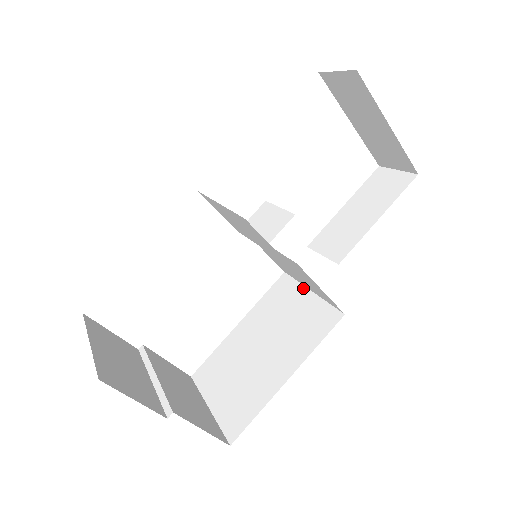
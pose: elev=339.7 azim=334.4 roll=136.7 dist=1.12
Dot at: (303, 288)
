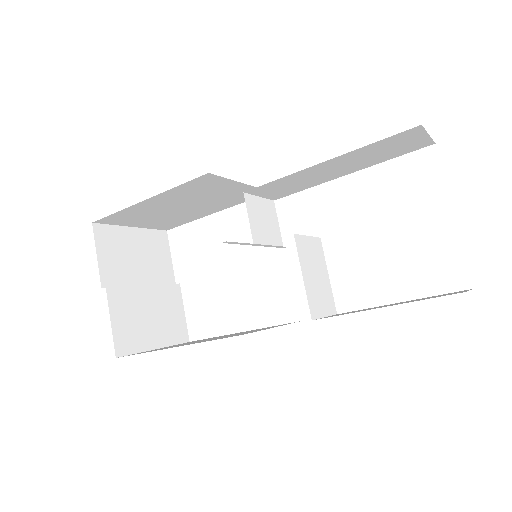
Dot at: occluded
